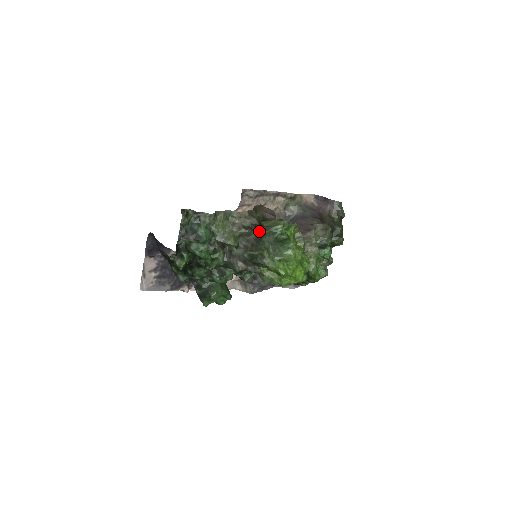
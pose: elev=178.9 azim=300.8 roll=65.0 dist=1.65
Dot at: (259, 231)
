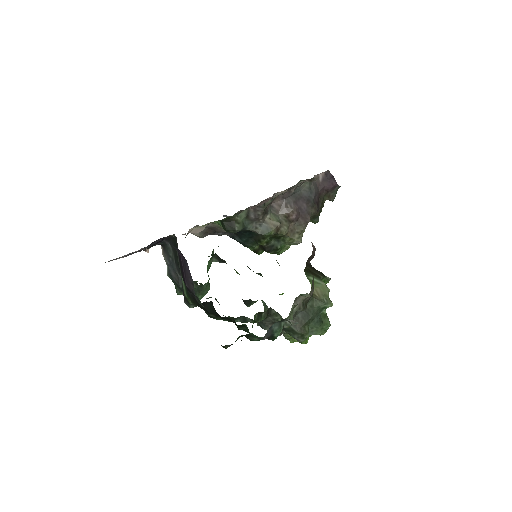
Dot at: (309, 302)
